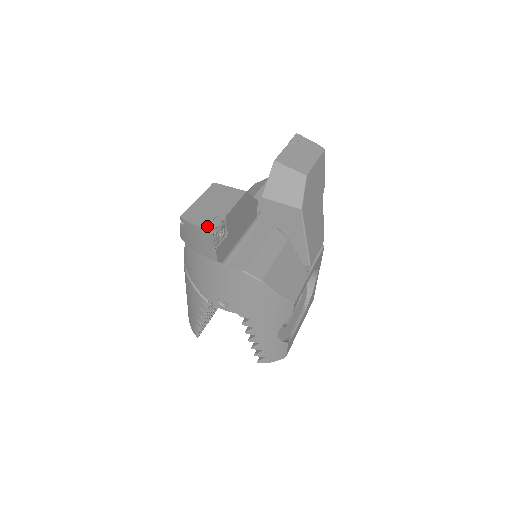
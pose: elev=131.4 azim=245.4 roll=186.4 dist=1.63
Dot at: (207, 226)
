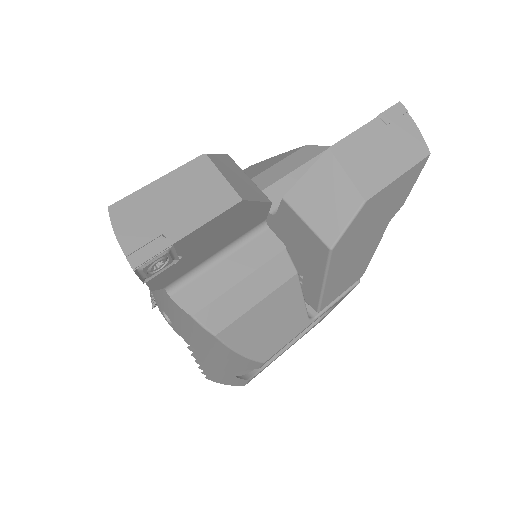
Dot at: (133, 251)
